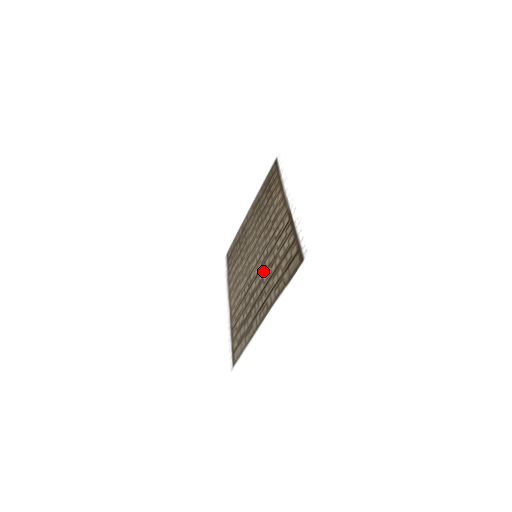
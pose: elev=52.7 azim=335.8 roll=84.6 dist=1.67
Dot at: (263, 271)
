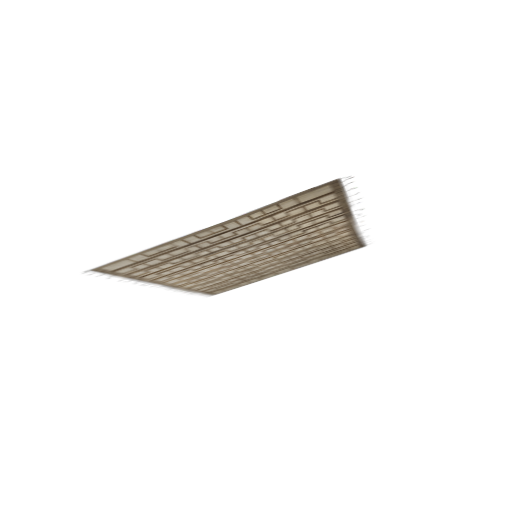
Dot at: (254, 241)
